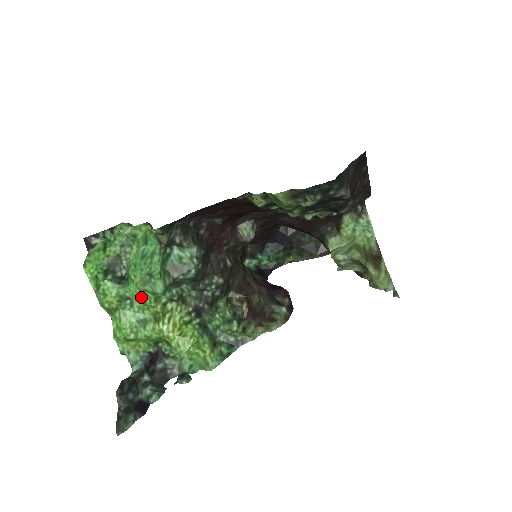
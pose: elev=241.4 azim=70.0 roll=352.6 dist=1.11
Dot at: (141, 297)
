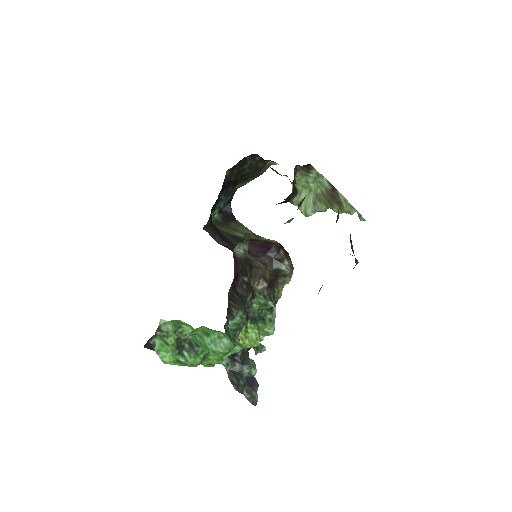
Dot at: occluded
